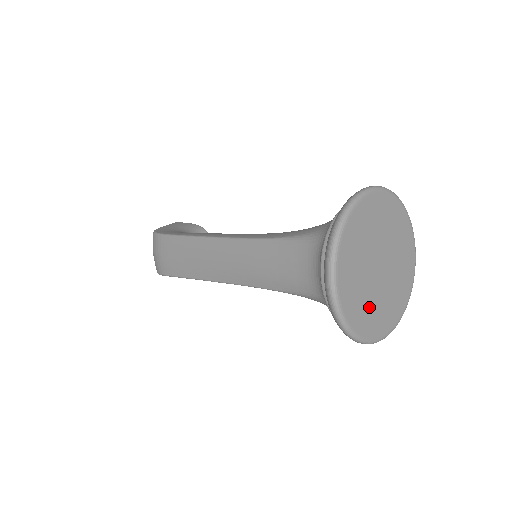
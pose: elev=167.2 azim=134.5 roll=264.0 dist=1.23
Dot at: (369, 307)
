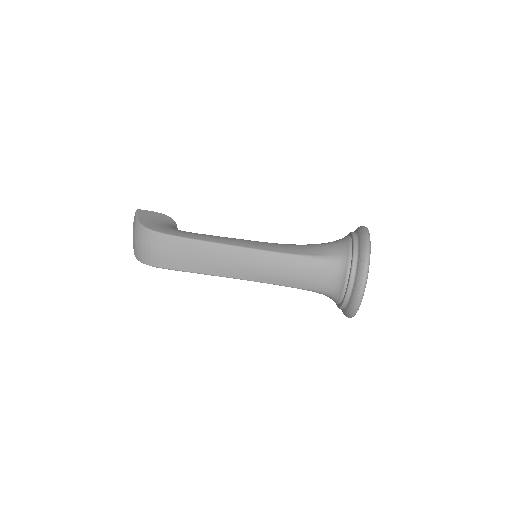
Dot at: occluded
